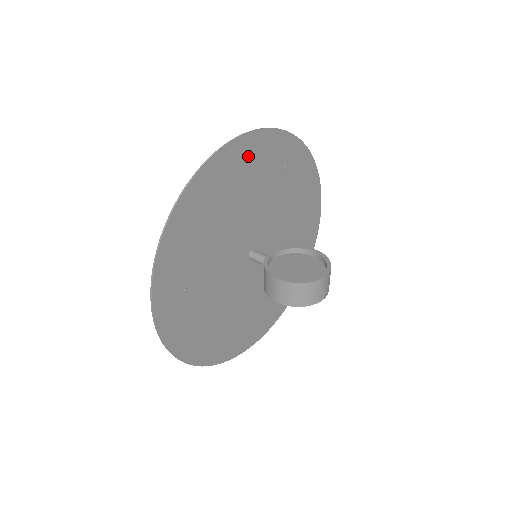
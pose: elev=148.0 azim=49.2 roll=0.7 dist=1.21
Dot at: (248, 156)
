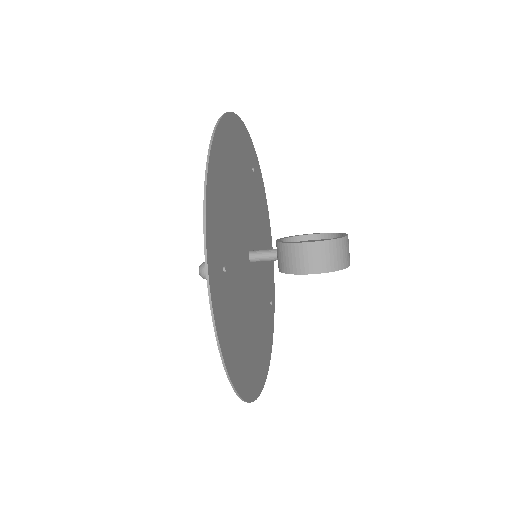
Dot at: (237, 138)
